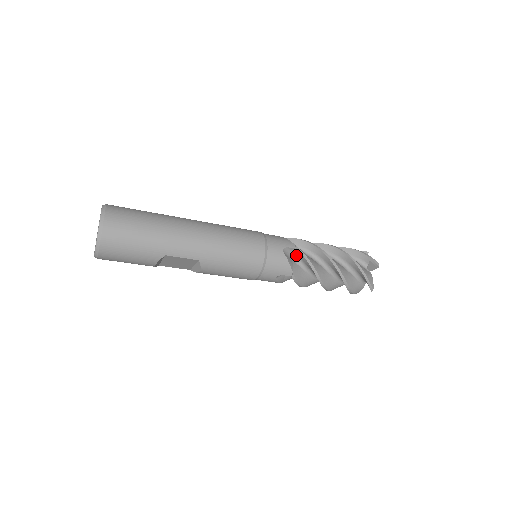
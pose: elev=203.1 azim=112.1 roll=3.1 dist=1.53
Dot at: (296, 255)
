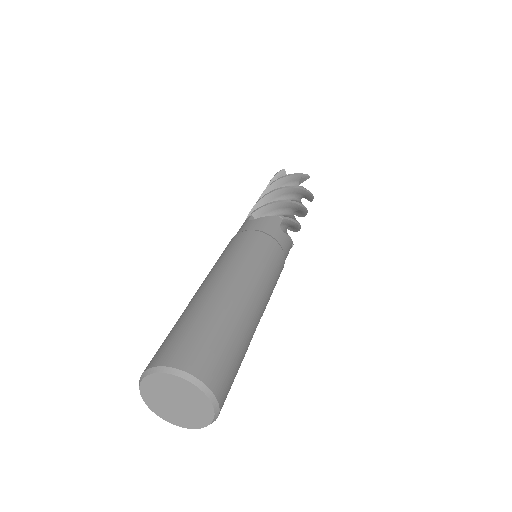
Dot at: (281, 224)
